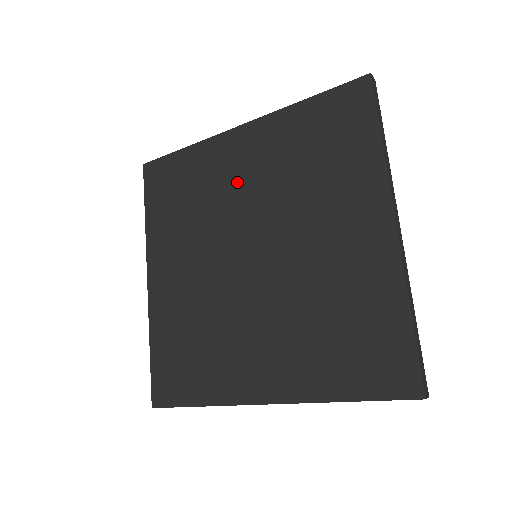
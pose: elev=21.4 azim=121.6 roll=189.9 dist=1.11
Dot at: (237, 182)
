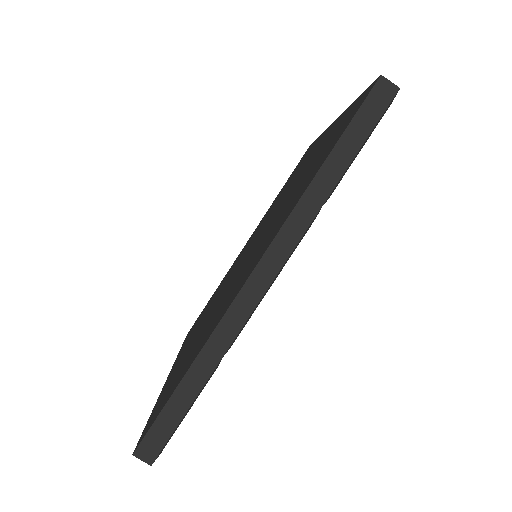
Dot at: (294, 180)
